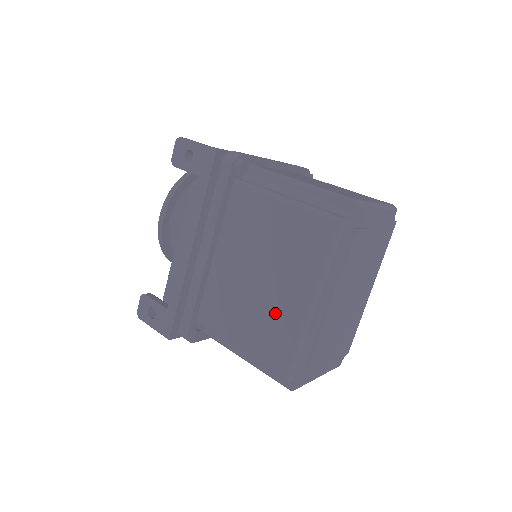
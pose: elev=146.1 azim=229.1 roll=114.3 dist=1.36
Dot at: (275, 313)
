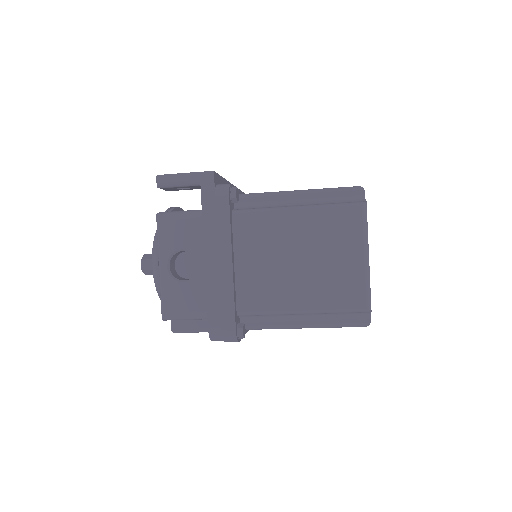
Dot at: occluded
